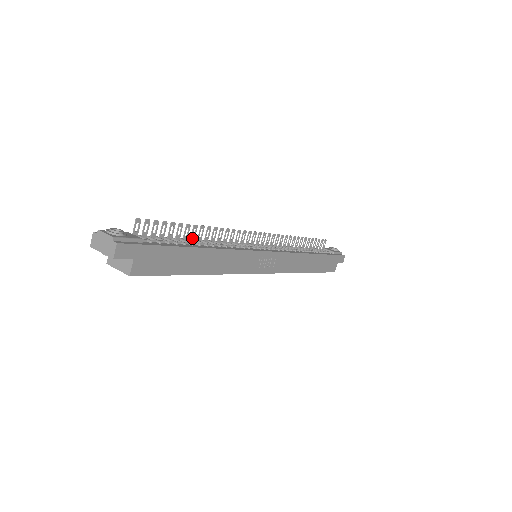
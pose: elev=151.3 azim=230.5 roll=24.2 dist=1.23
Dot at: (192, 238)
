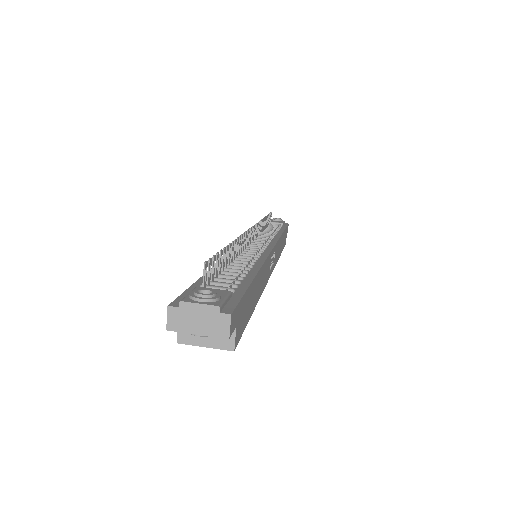
Dot at: (229, 262)
